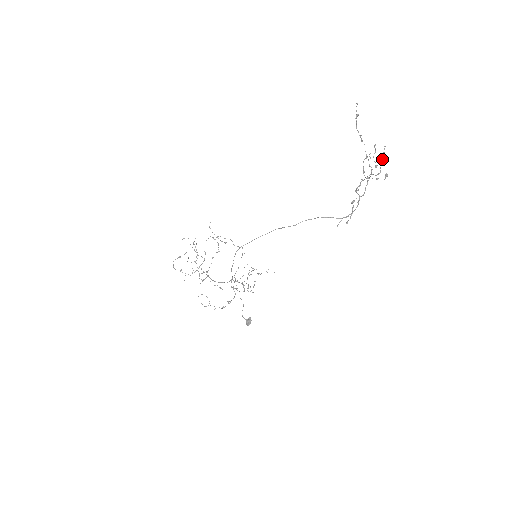
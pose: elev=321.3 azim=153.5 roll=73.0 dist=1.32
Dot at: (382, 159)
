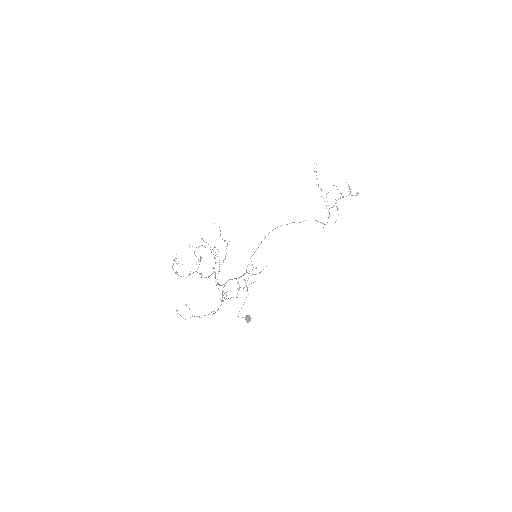
Dot at: (349, 187)
